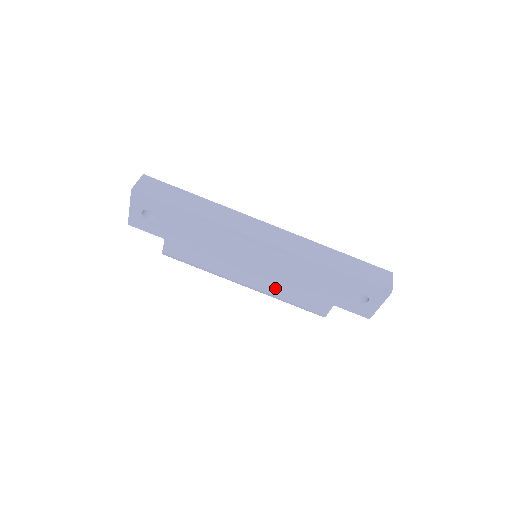
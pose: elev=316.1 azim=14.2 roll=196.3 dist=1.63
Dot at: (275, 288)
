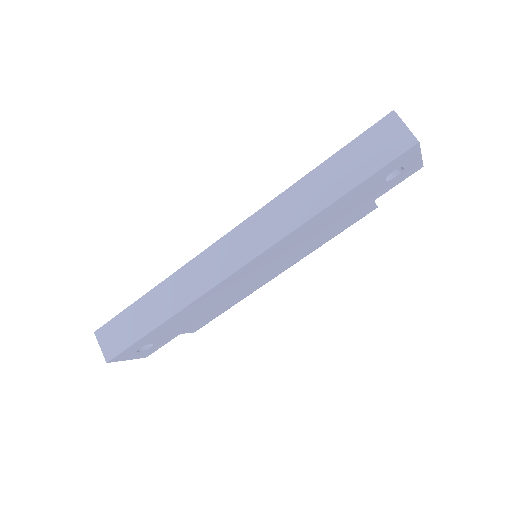
Dot at: (306, 251)
